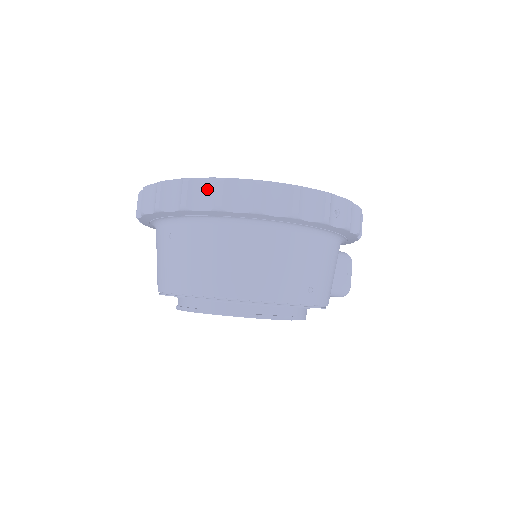
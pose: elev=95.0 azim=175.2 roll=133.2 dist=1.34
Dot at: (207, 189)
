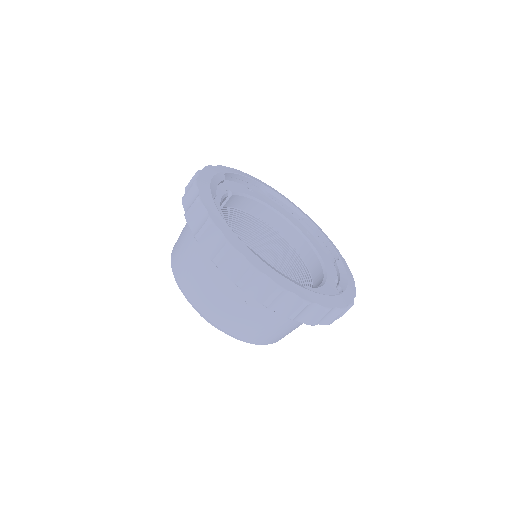
Dot at: (313, 311)
